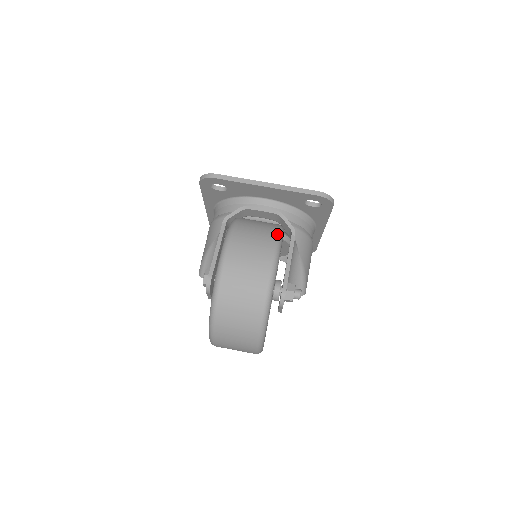
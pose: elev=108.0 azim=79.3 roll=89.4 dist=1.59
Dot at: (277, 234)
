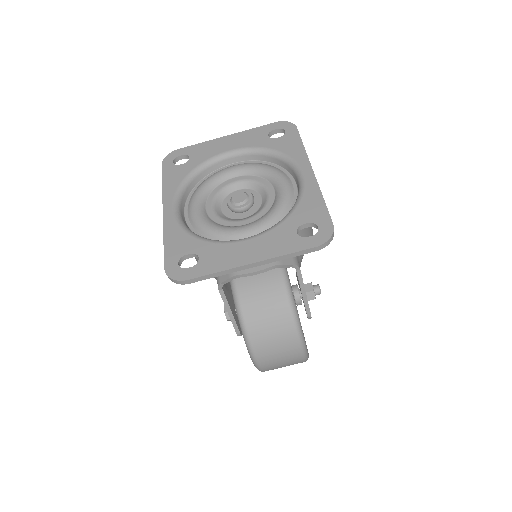
Dot at: (293, 322)
